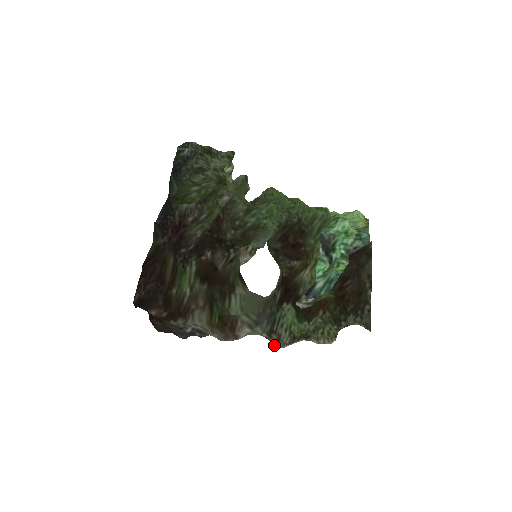
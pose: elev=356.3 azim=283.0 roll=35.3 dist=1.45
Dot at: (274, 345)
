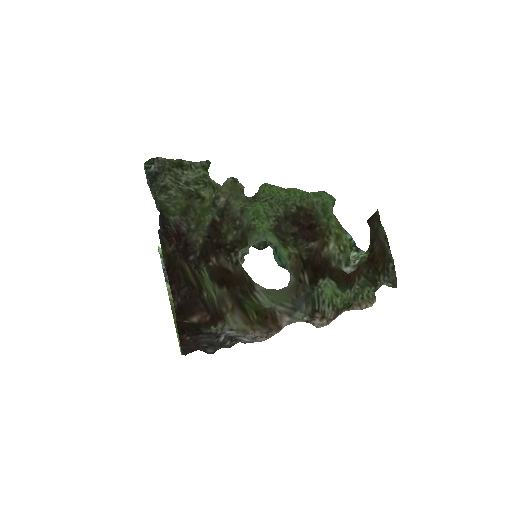
Dot at: (317, 326)
